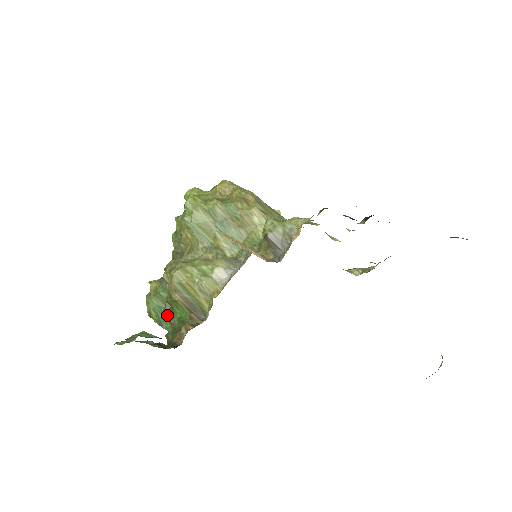
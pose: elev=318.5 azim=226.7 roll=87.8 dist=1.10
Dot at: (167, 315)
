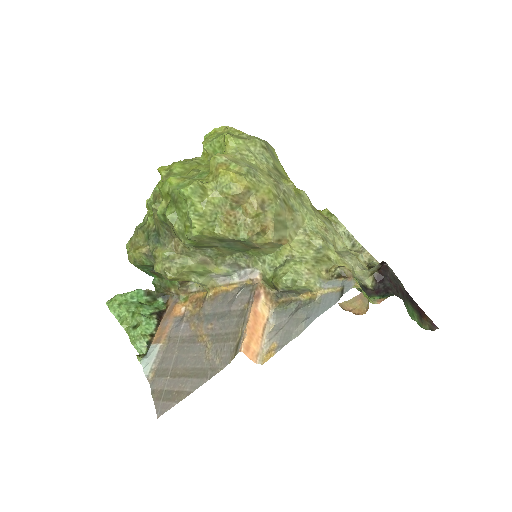
Dot at: (154, 272)
